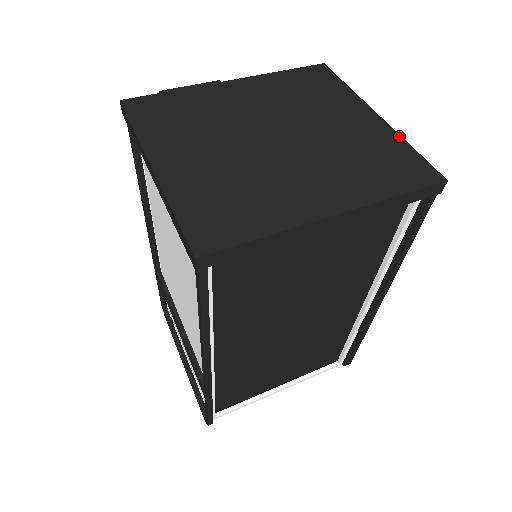
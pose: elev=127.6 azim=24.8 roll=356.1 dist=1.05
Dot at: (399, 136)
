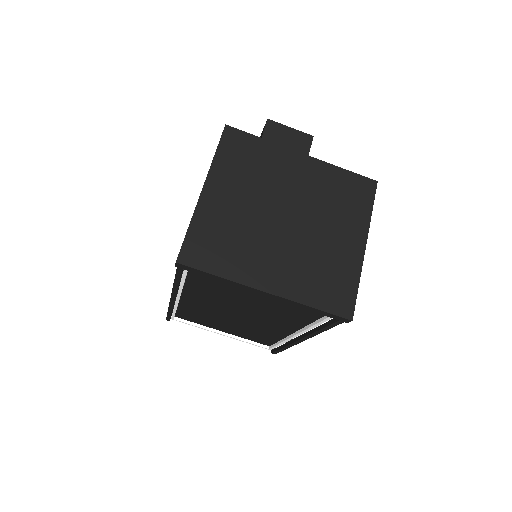
Dot at: (360, 271)
